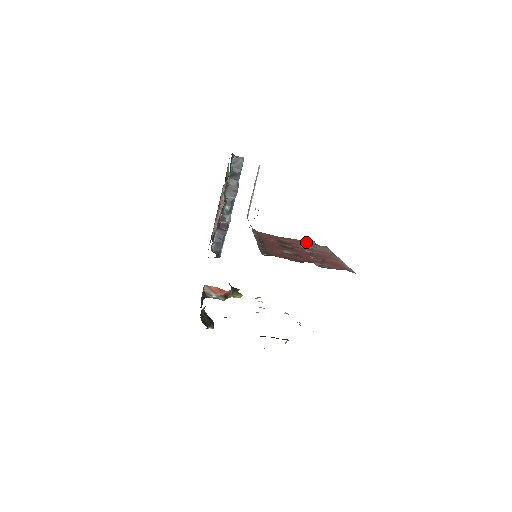
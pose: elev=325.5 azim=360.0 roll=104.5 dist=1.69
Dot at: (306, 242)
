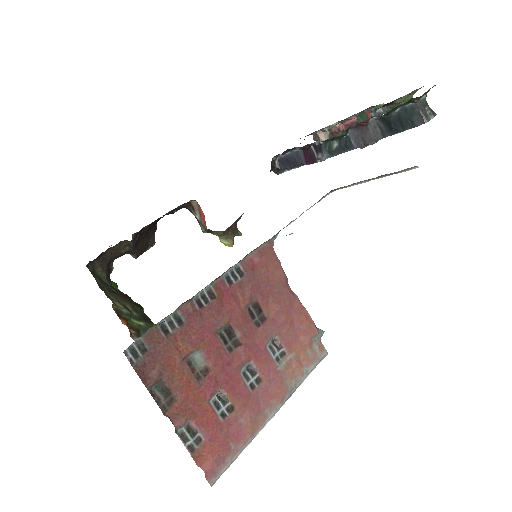
Dot at: (304, 329)
